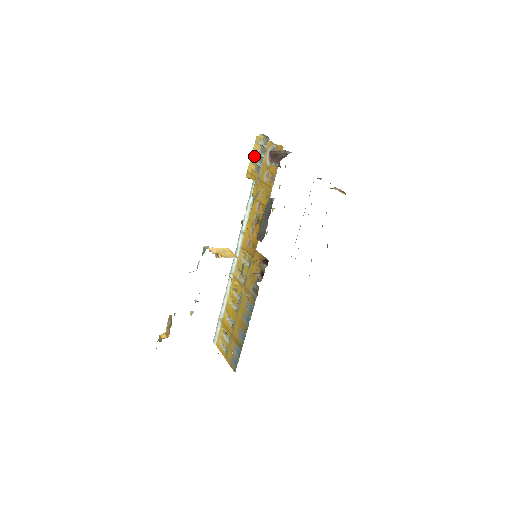
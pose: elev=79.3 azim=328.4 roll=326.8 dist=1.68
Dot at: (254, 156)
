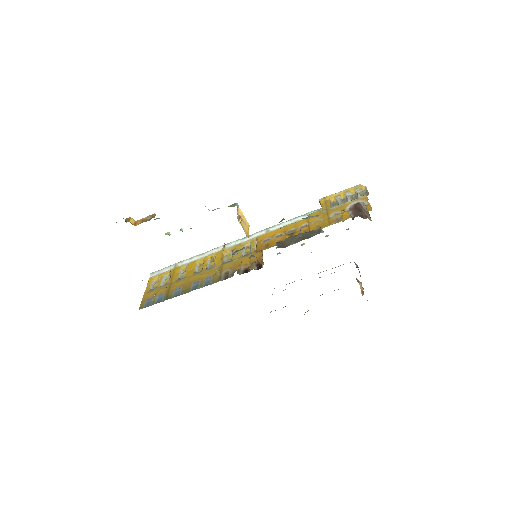
Dot at: (343, 193)
